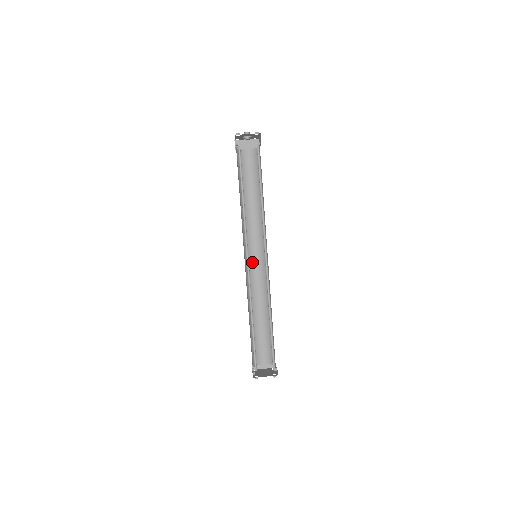
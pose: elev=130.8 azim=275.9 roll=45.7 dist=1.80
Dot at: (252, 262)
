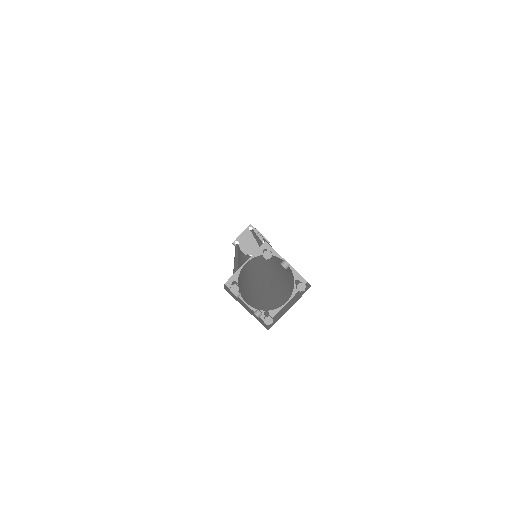
Dot at: occluded
